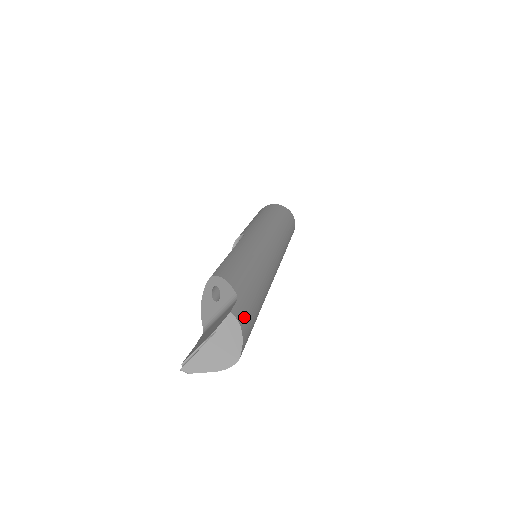
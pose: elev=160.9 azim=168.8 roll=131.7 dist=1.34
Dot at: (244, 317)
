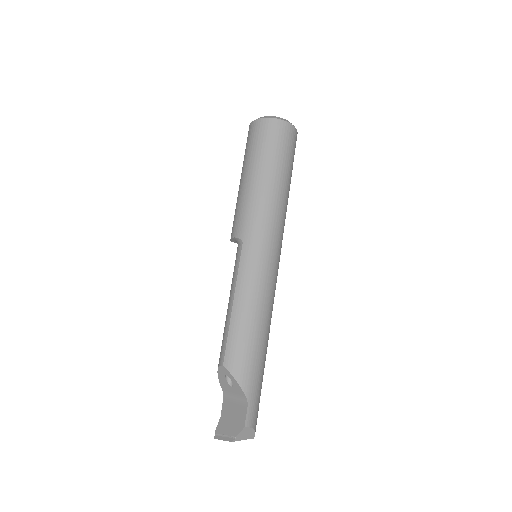
Dot at: (254, 414)
